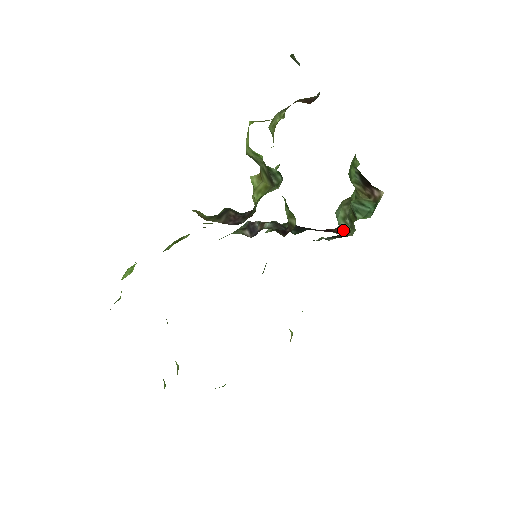
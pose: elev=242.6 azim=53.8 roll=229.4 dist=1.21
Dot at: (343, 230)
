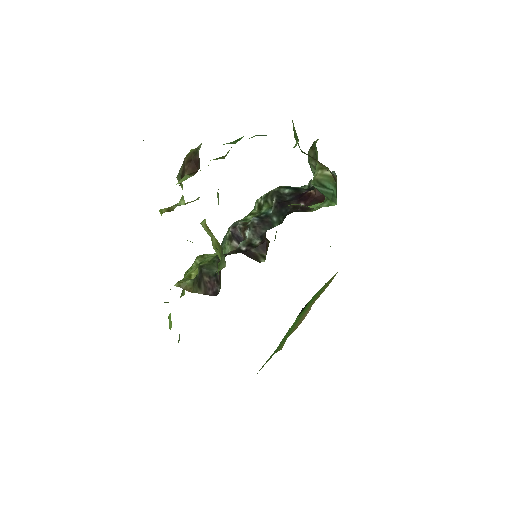
Dot at: occluded
